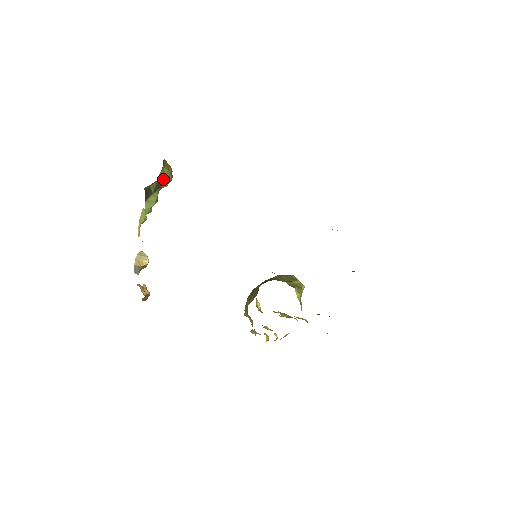
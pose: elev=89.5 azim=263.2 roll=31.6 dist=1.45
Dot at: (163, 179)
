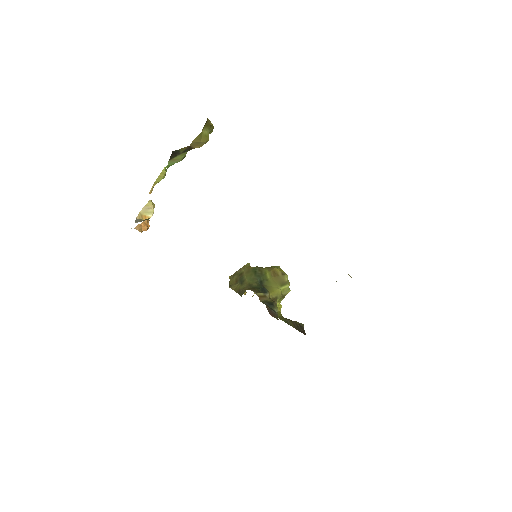
Dot at: (198, 142)
